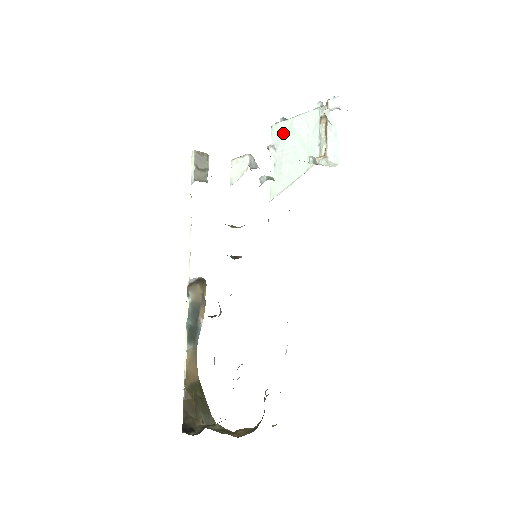
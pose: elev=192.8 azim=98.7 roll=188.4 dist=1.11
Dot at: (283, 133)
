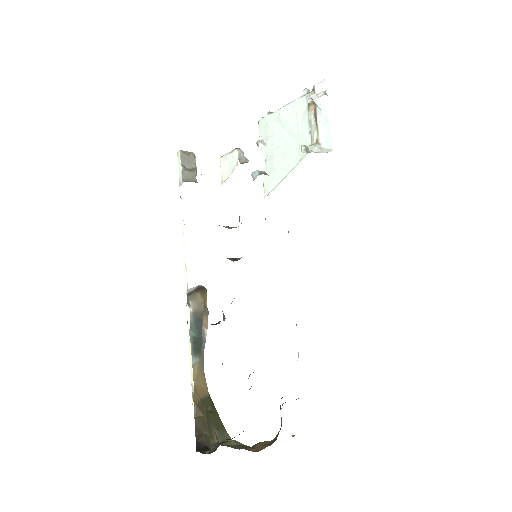
Dot at: (271, 126)
